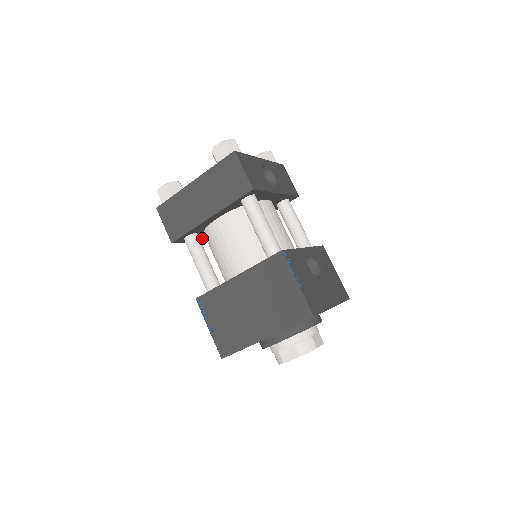
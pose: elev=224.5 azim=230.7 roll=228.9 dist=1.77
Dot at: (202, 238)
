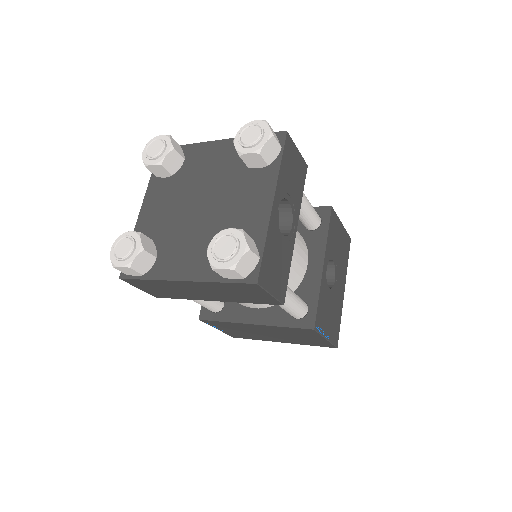
Dot at: occluded
